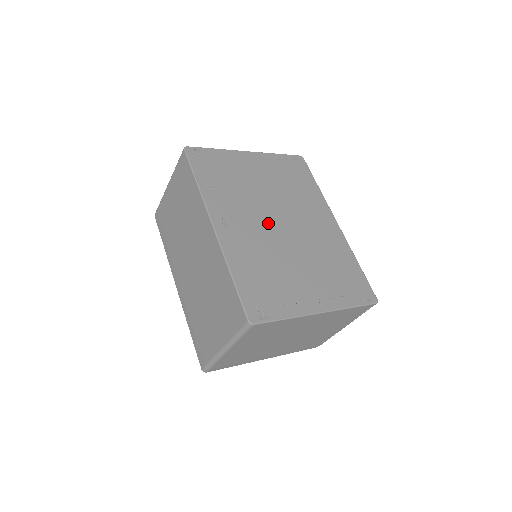
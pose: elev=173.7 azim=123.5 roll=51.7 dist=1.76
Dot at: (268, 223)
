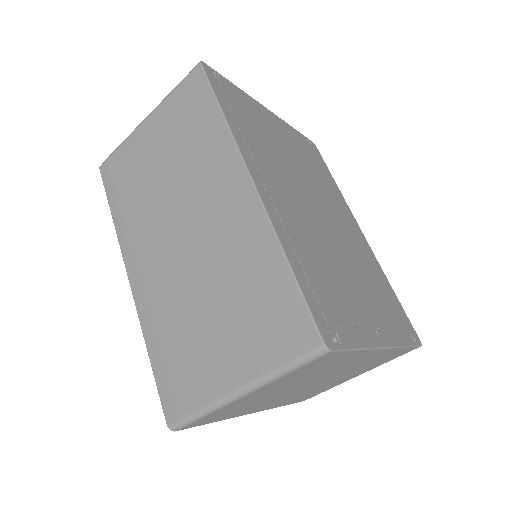
Dot at: (307, 205)
